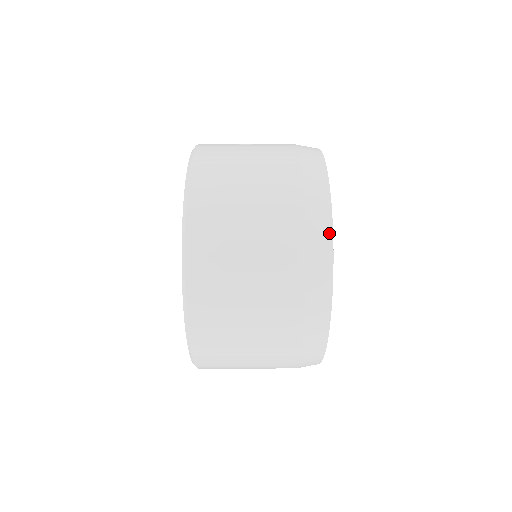
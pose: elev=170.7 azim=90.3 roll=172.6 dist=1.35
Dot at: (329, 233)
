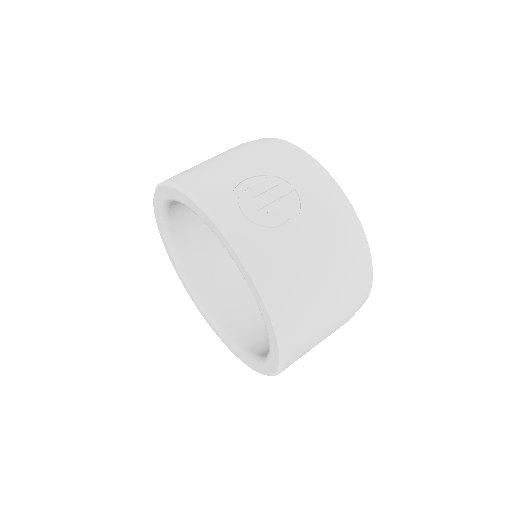
Dot at: (367, 298)
